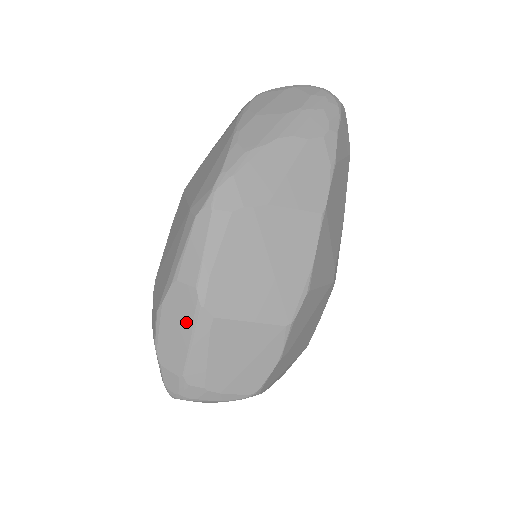
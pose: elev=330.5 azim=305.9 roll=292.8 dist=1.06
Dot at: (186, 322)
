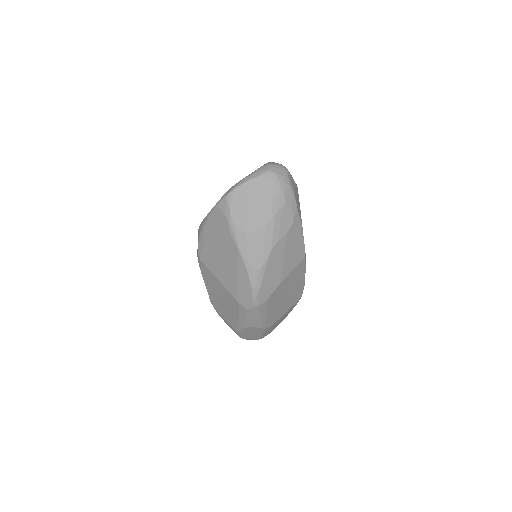
Dot at: (257, 333)
